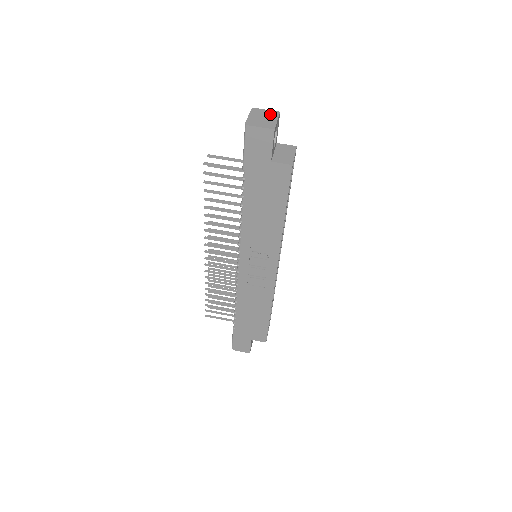
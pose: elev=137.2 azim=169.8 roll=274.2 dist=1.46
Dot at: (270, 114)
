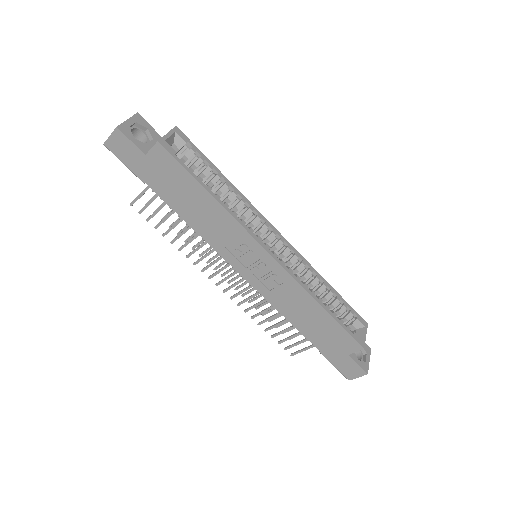
Dot at: occluded
